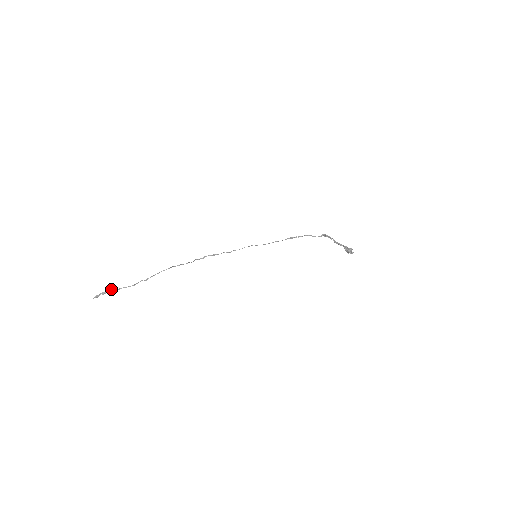
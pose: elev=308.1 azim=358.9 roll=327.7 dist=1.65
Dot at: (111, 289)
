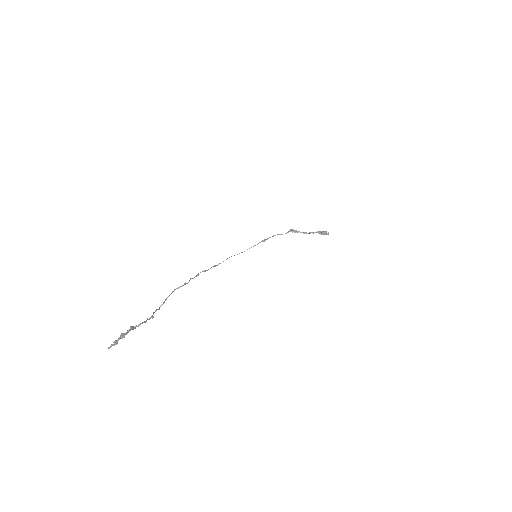
Dot at: (131, 326)
